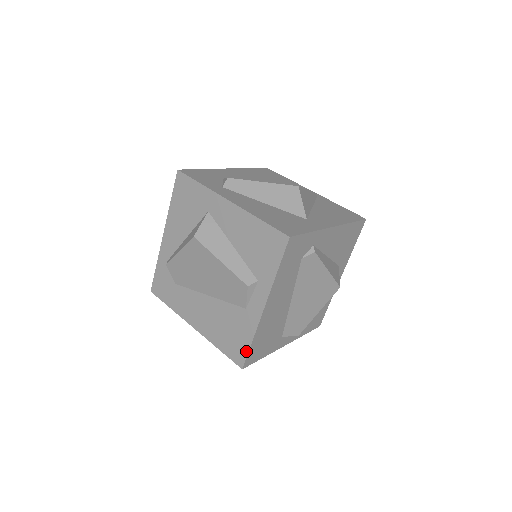
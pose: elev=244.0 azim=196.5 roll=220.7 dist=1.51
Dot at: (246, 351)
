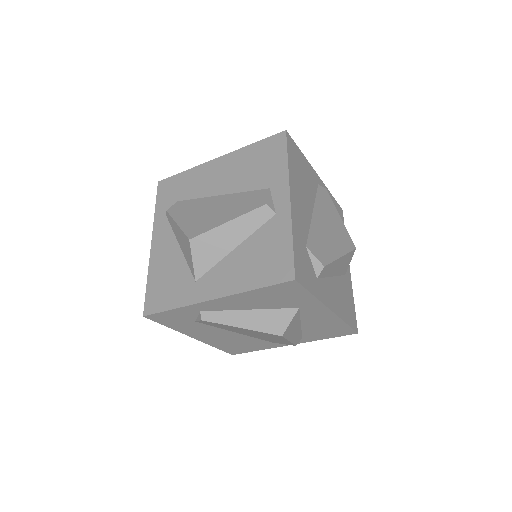
Dot at: (247, 352)
